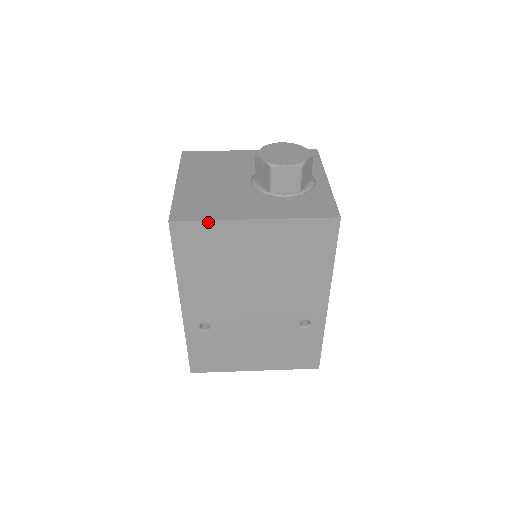
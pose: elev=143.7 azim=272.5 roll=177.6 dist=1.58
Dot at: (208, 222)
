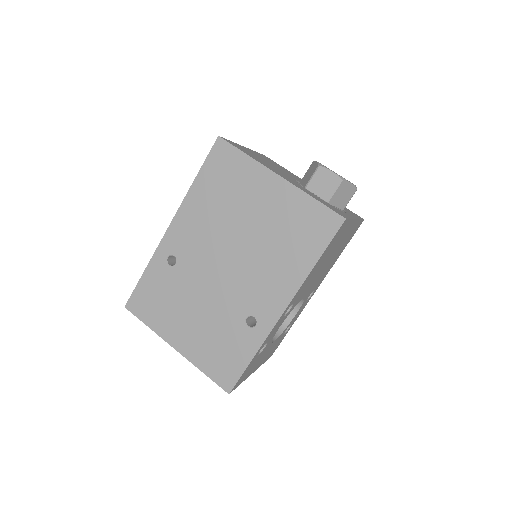
Dot at: (244, 155)
